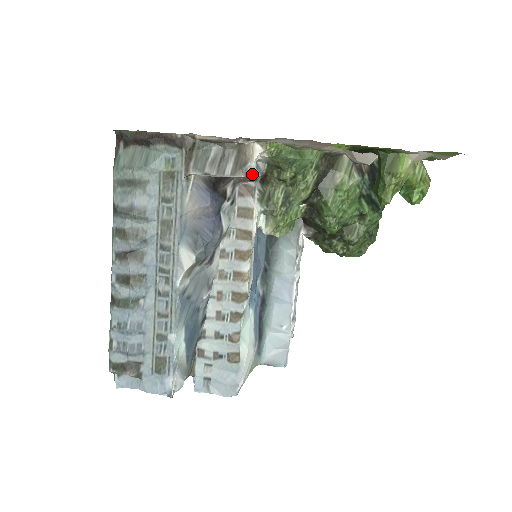
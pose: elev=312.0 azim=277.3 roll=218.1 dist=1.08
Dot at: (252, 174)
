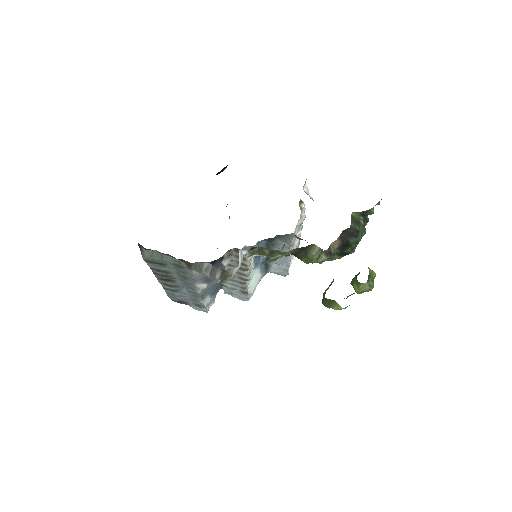
Dot at: occluded
